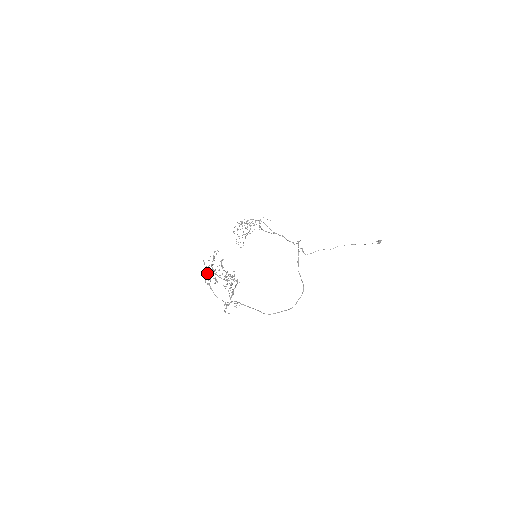
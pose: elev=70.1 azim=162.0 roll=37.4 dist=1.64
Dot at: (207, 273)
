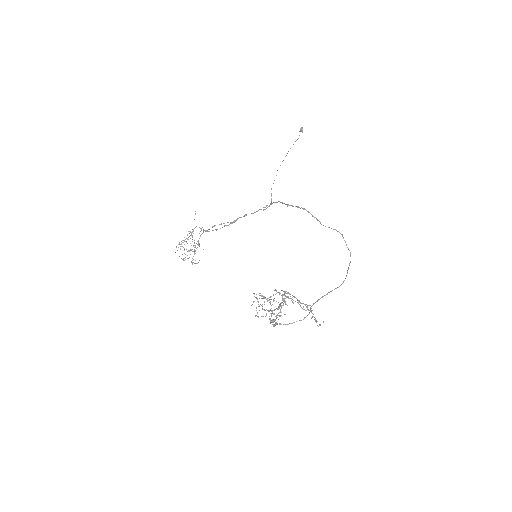
Dot at: (272, 320)
